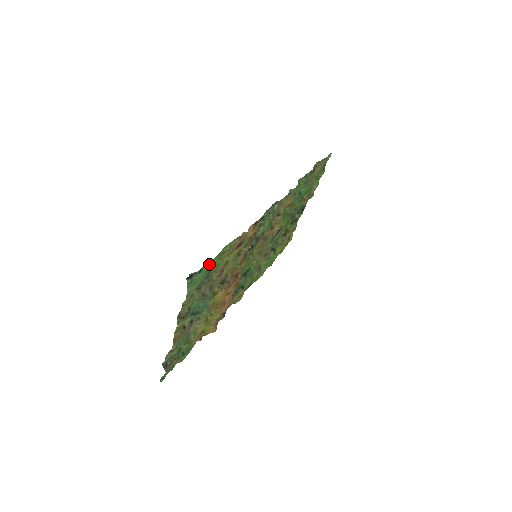
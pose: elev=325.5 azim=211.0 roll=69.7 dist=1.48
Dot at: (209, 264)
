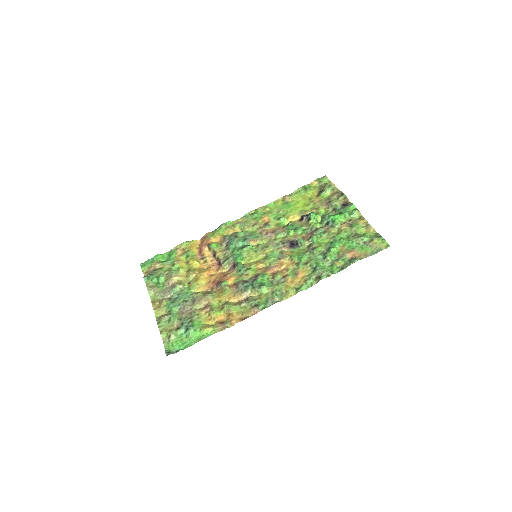
Dot at: (186, 346)
